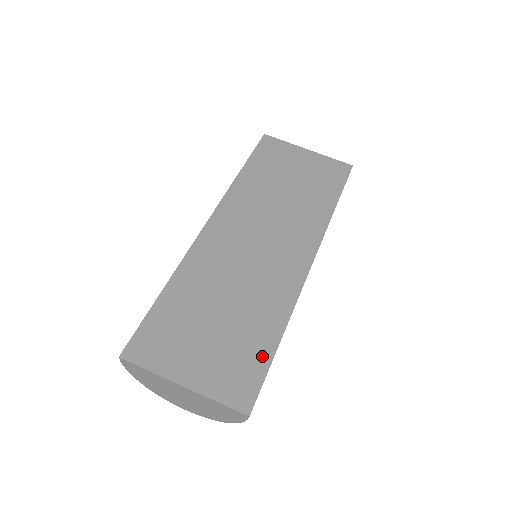
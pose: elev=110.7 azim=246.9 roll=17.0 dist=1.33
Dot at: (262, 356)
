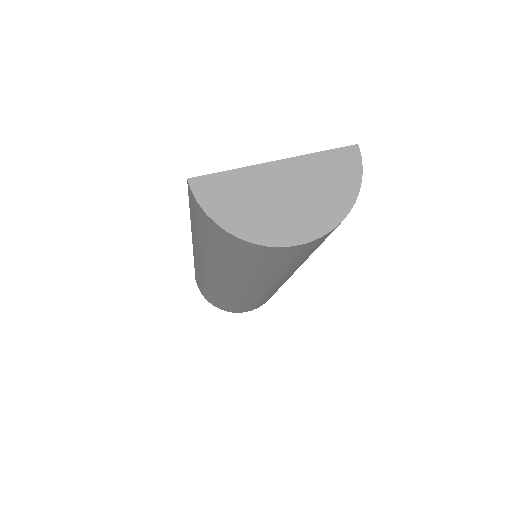
Dot at: occluded
